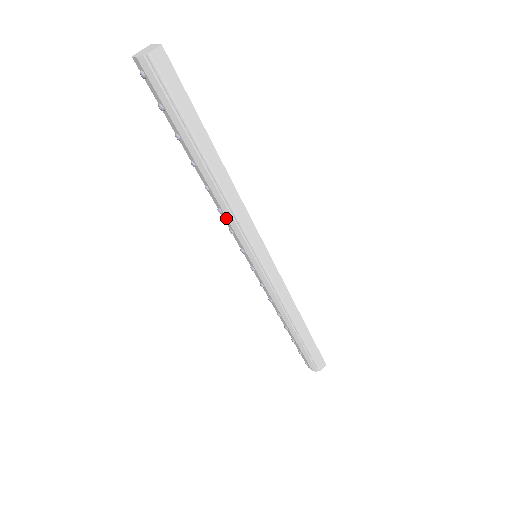
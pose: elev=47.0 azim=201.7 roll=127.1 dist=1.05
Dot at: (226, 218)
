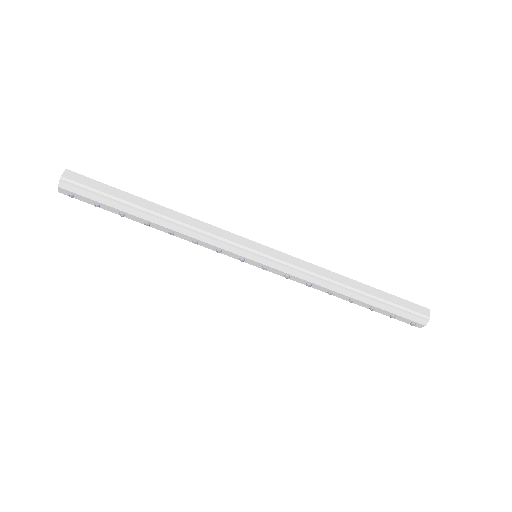
Dot at: (203, 242)
